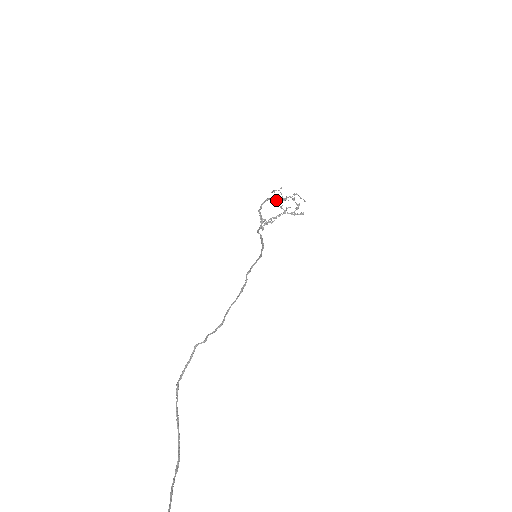
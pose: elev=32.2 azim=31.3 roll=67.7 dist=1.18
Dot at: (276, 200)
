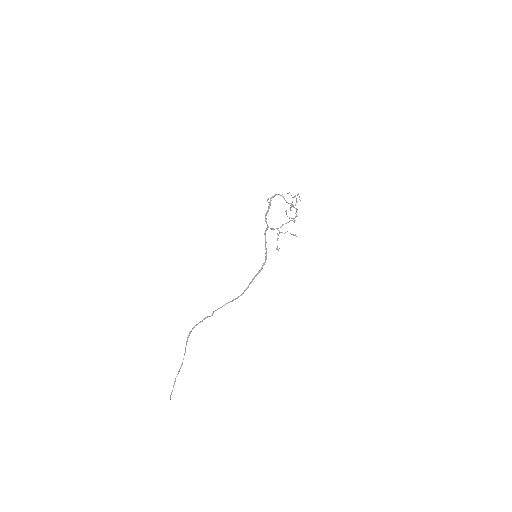
Dot at: (286, 202)
